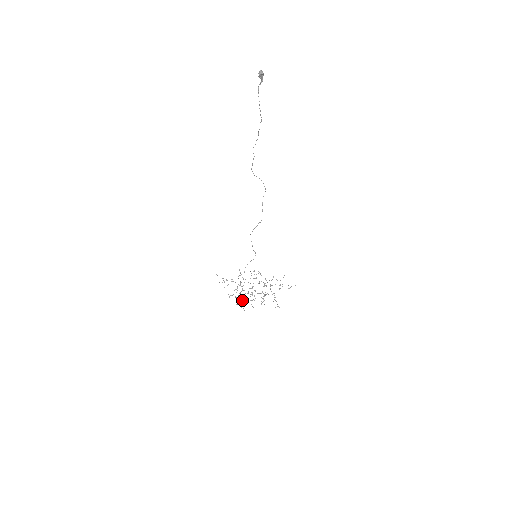
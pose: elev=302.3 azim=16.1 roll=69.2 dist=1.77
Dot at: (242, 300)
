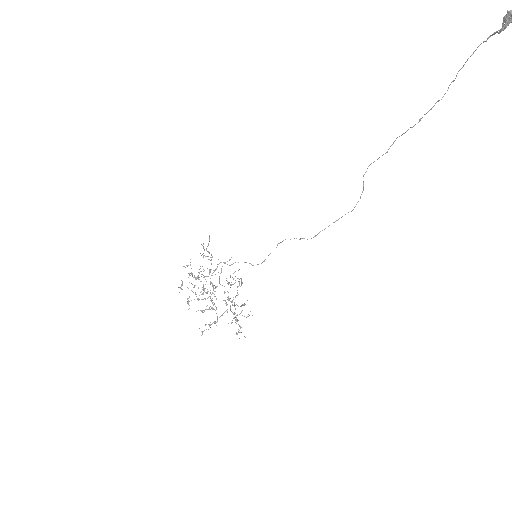
Dot at: occluded
